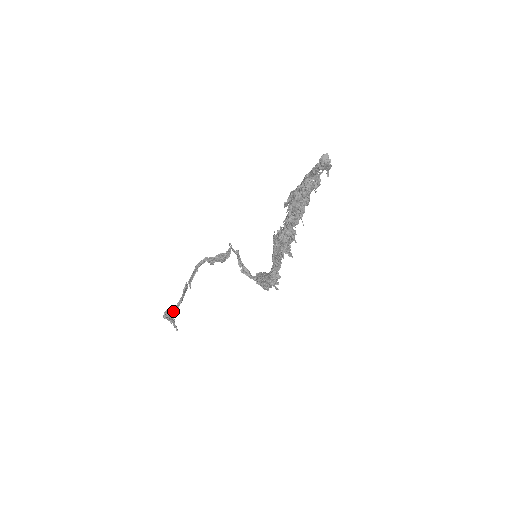
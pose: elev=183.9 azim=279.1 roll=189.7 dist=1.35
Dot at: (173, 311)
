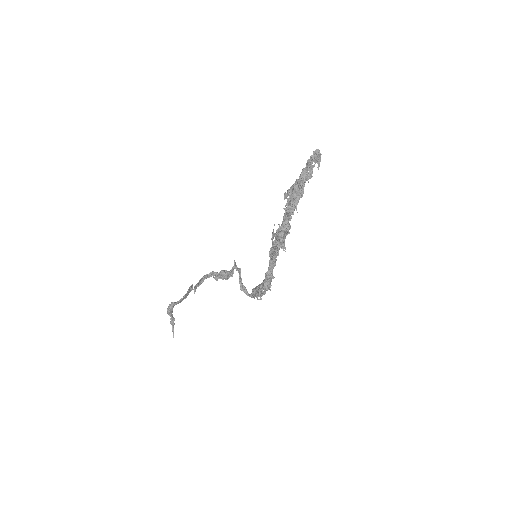
Dot at: (177, 301)
